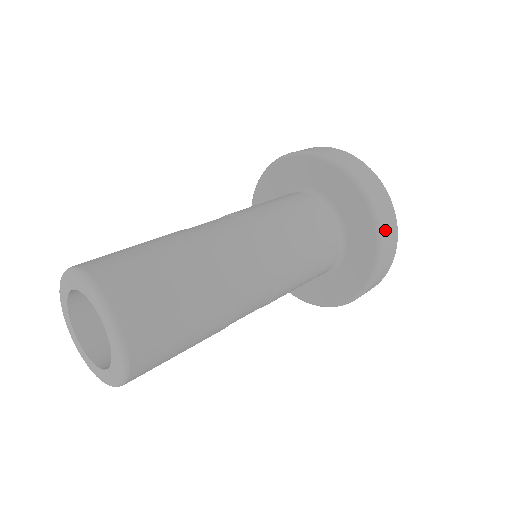
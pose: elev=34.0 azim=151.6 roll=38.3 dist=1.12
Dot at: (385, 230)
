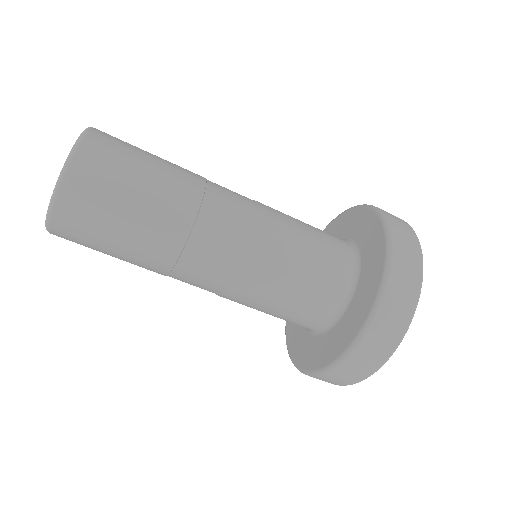
Dot at: (390, 304)
